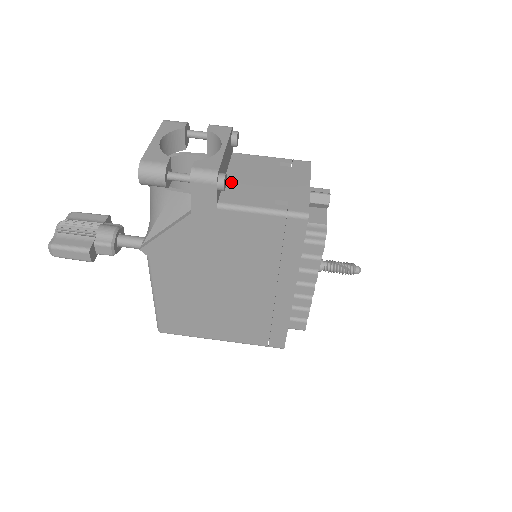
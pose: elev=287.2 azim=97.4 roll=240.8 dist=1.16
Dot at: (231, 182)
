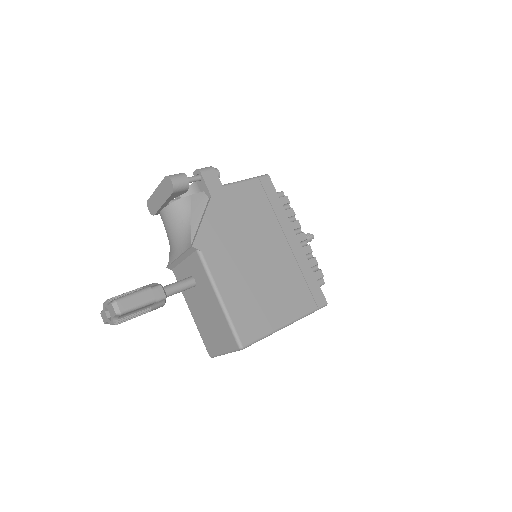
Dot at: occluded
